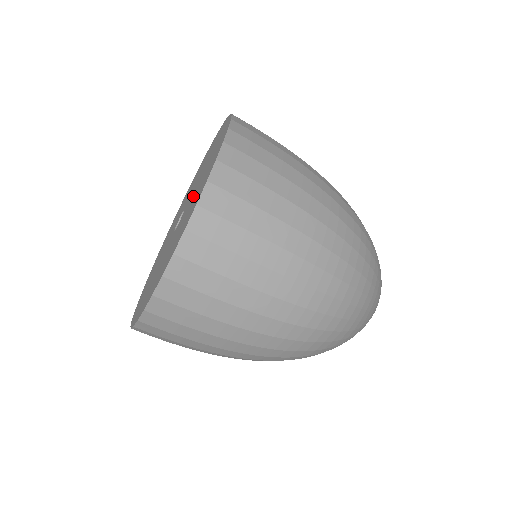
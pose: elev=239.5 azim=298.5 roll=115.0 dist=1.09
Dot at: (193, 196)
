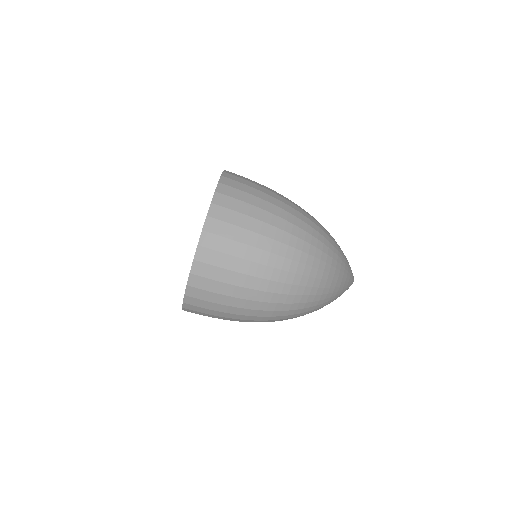
Dot at: occluded
